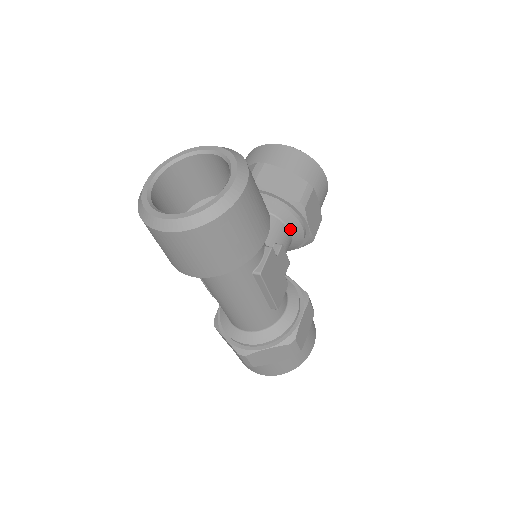
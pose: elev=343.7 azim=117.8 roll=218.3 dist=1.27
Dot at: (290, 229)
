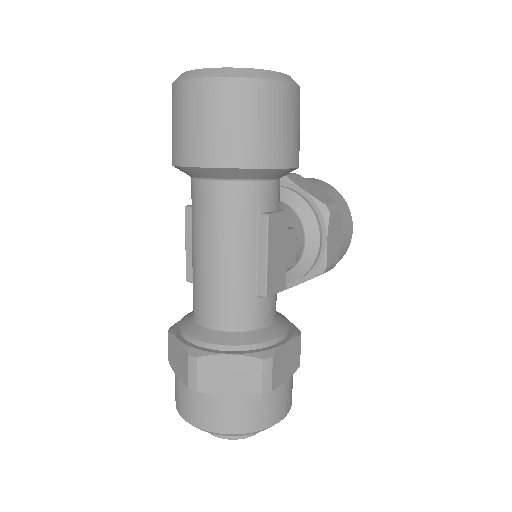
Dot at: (306, 235)
